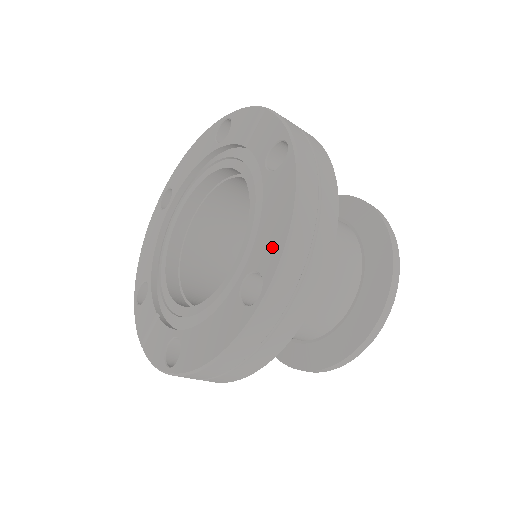
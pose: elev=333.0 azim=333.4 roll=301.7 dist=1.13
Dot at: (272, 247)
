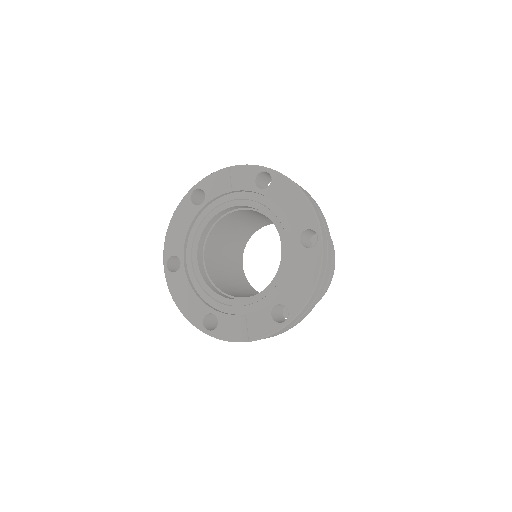
Dot at: (304, 214)
